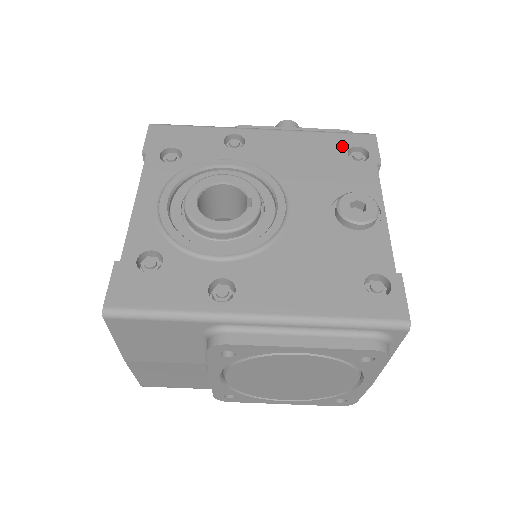
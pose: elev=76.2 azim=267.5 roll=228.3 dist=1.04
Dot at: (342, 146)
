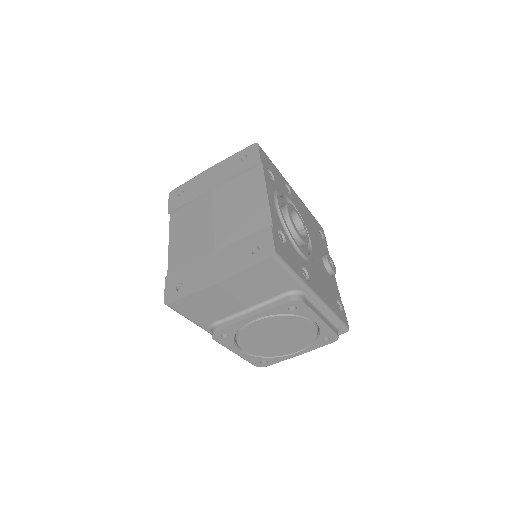
Dot at: (317, 226)
